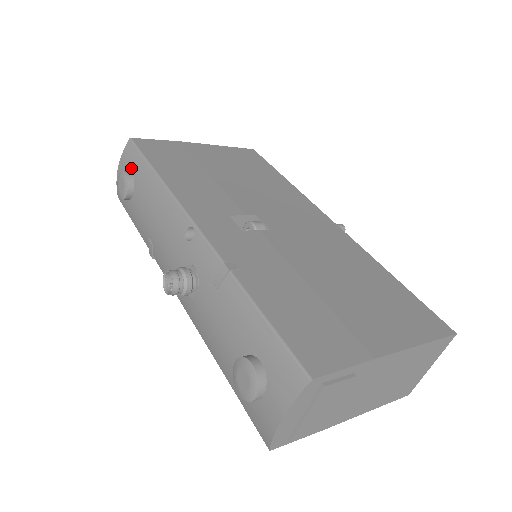
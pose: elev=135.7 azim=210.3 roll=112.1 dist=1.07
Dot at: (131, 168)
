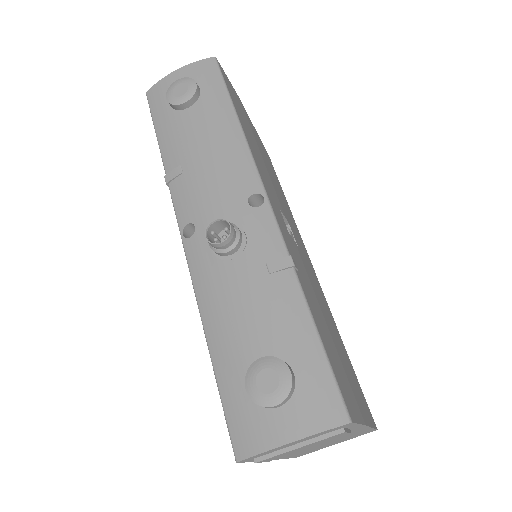
Dot at: (202, 84)
